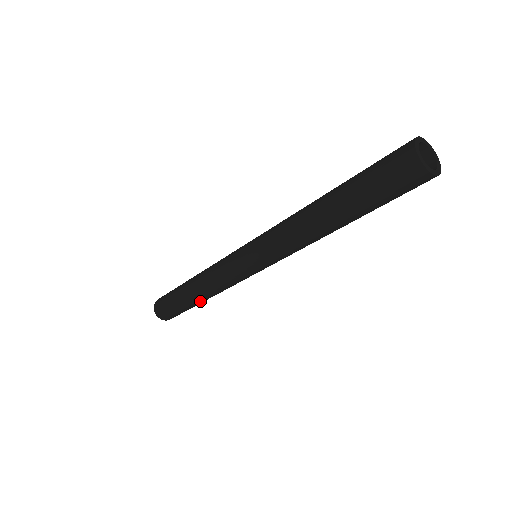
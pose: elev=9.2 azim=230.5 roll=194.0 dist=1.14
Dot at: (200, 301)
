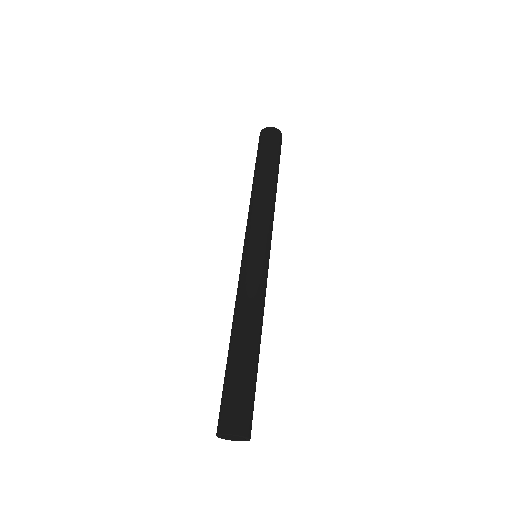
Dot at: (247, 341)
